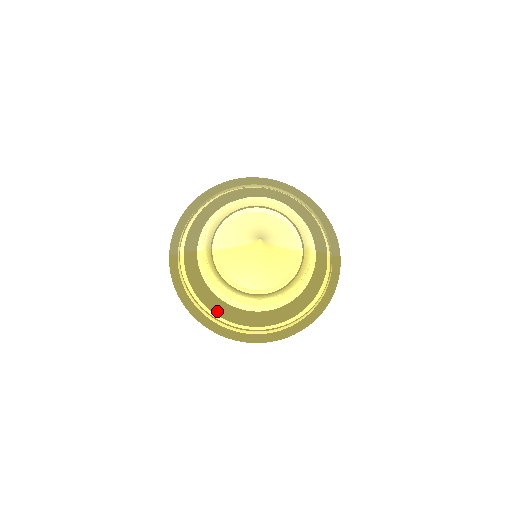
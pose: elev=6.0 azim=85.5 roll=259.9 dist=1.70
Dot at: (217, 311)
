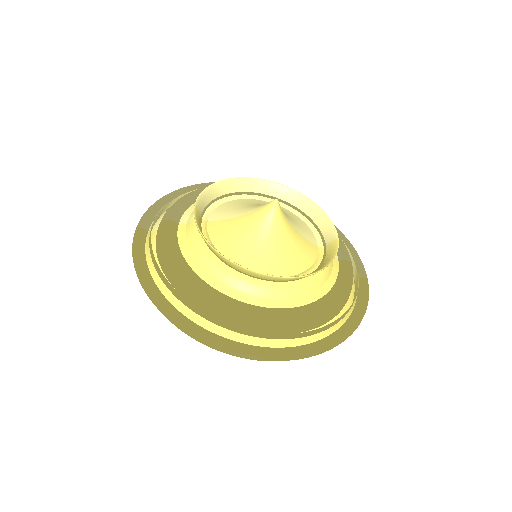
Dot at: (195, 293)
